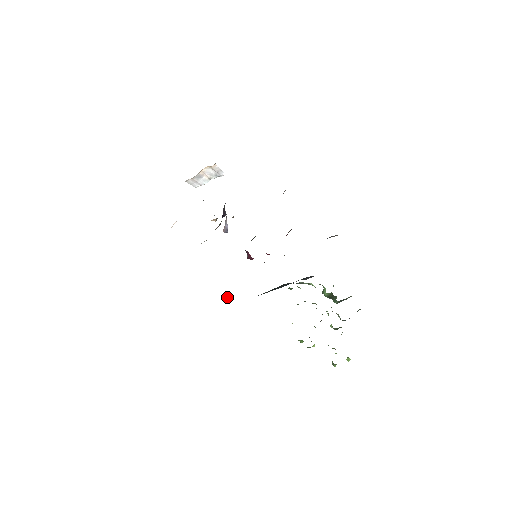
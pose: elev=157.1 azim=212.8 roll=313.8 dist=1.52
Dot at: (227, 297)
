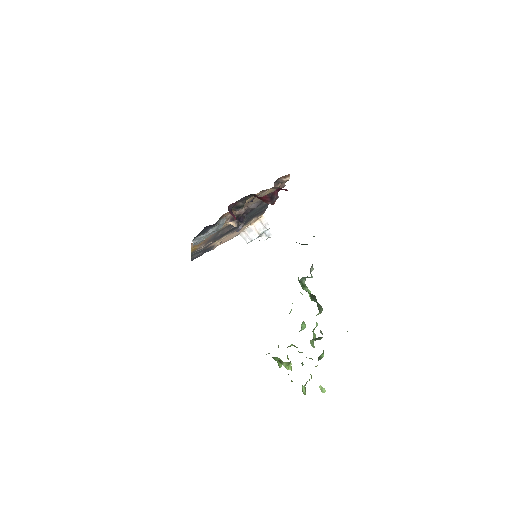
Dot at: occluded
